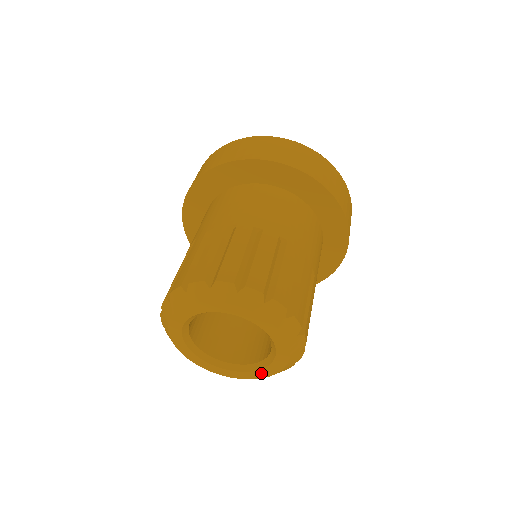
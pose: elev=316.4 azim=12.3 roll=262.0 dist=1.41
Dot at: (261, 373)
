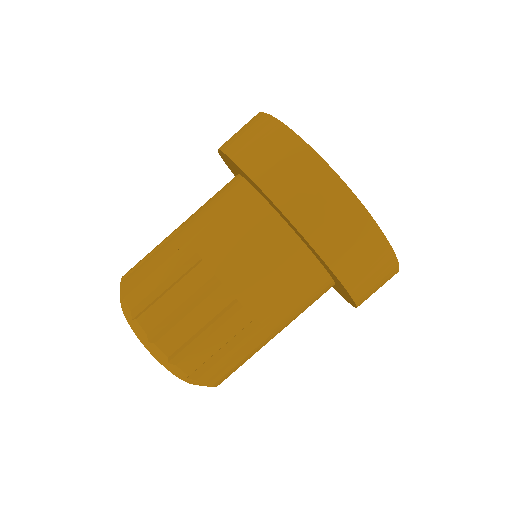
Dot at: occluded
